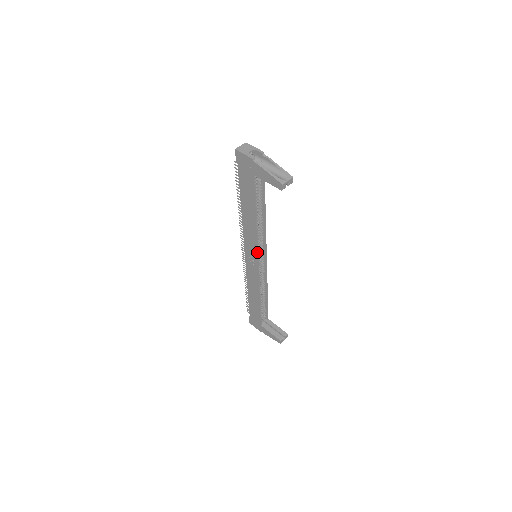
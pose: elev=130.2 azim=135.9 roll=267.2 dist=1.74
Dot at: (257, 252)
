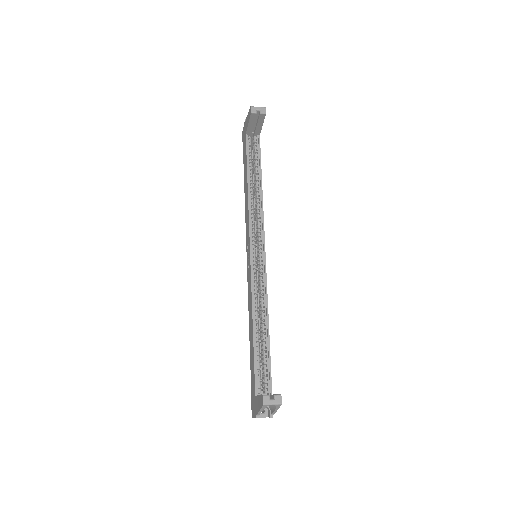
Dot at: (249, 233)
